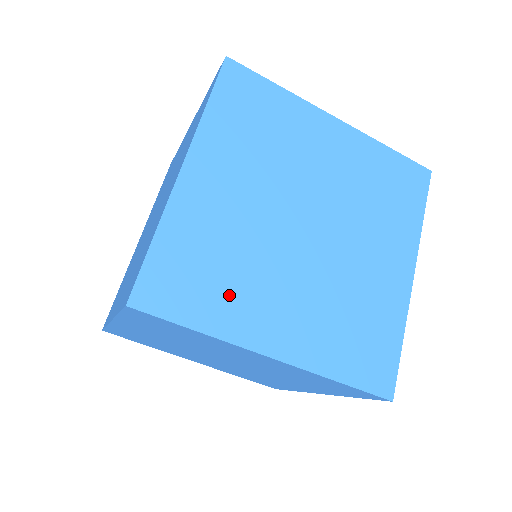
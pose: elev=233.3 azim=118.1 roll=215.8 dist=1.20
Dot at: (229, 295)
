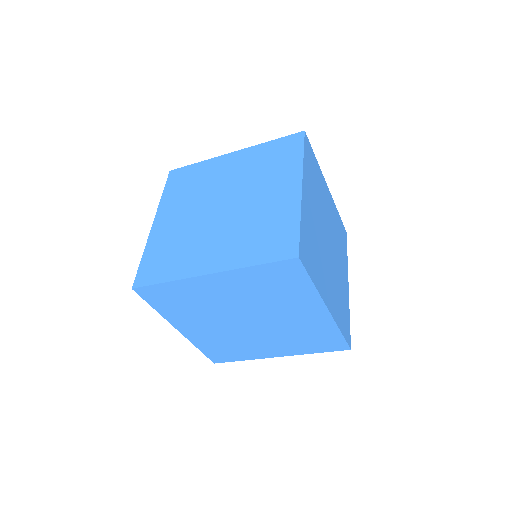
Dot at: (181, 259)
